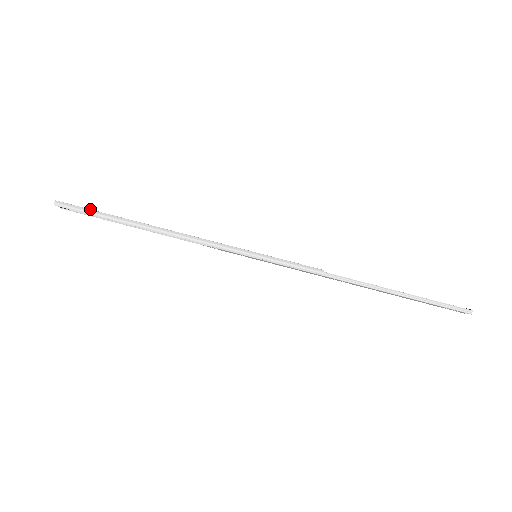
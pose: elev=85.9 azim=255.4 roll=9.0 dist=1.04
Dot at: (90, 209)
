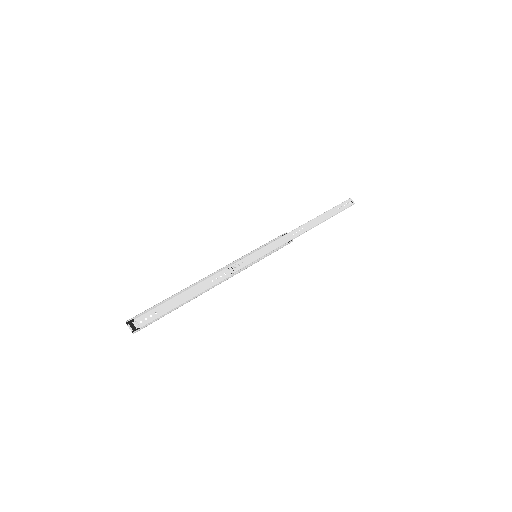
Dot at: (151, 310)
